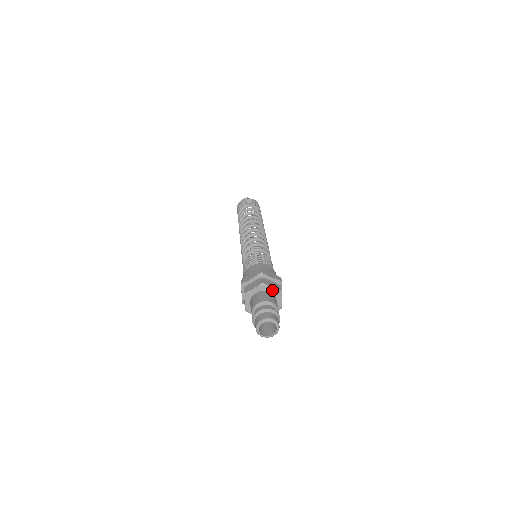
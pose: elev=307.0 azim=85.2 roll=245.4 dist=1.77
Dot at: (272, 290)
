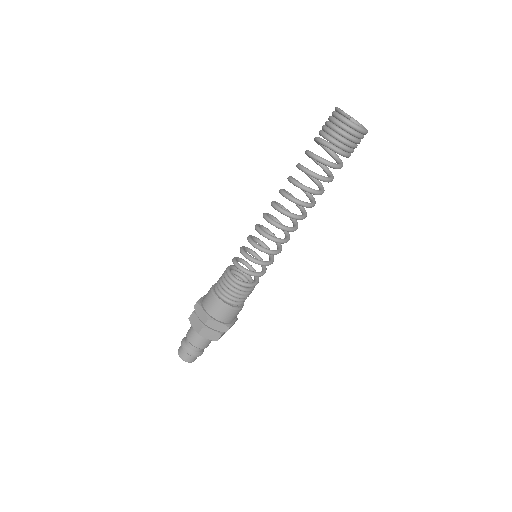
Dot at: (208, 337)
